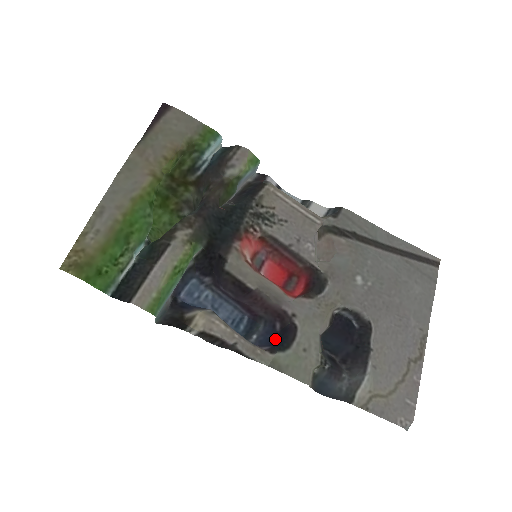
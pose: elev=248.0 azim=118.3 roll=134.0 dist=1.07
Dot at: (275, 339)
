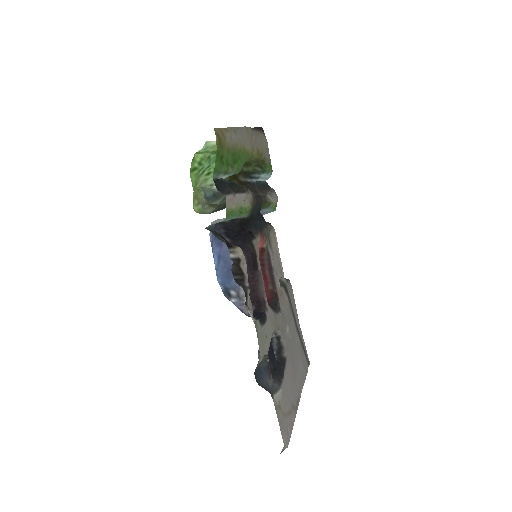
Dot at: occluded
